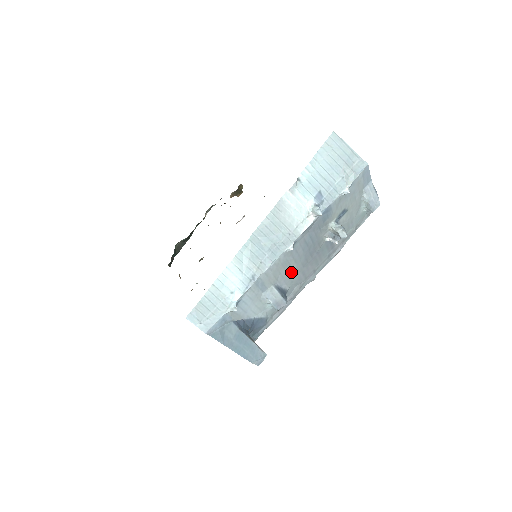
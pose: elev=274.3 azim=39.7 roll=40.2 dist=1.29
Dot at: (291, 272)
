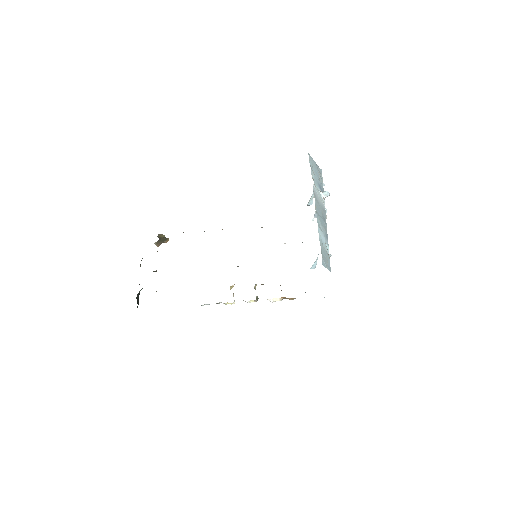
Dot at: occluded
